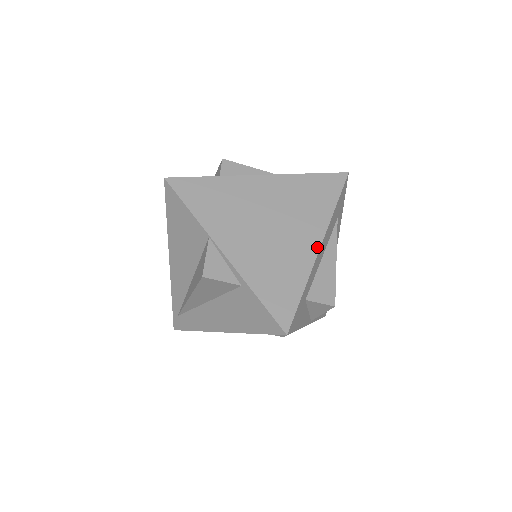
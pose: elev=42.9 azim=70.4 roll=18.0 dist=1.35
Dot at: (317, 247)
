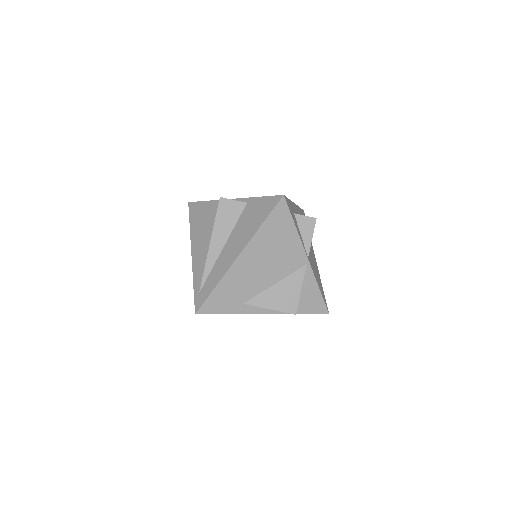
Dot at: occluded
